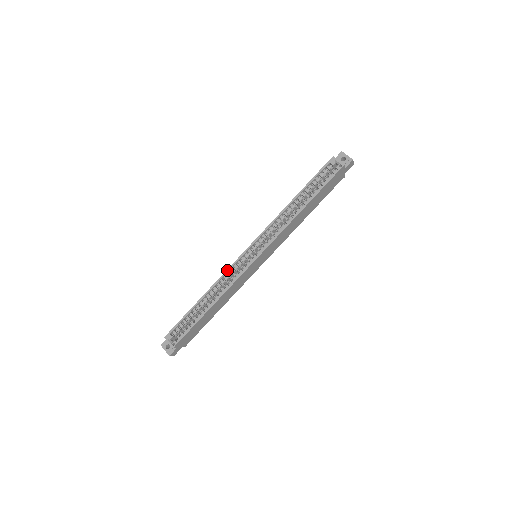
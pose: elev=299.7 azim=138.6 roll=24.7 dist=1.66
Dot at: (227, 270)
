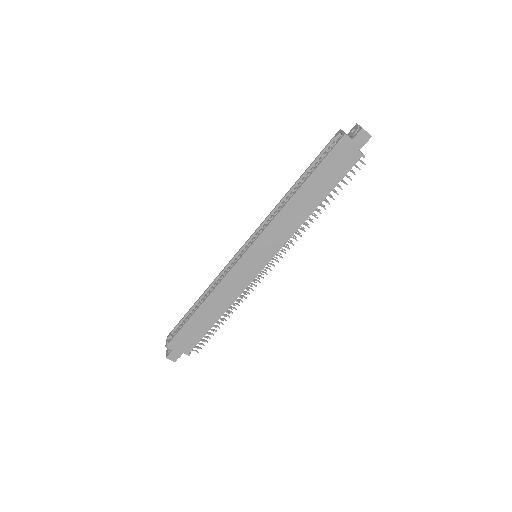
Dot at: (224, 268)
